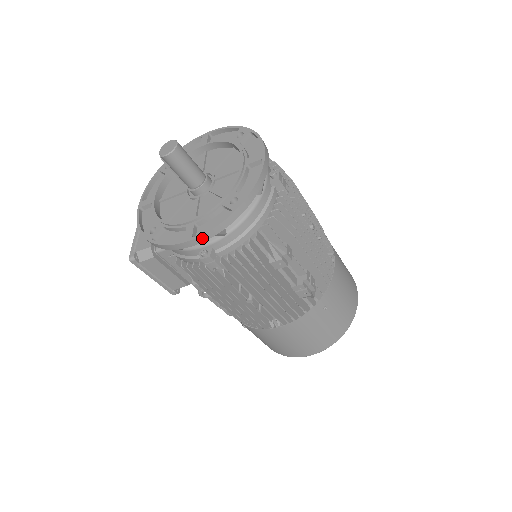
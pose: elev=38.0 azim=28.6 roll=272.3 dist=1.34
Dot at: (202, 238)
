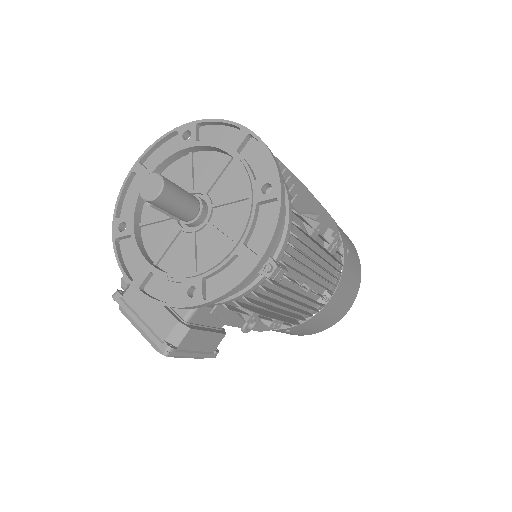
Dot at: (269, 248)
